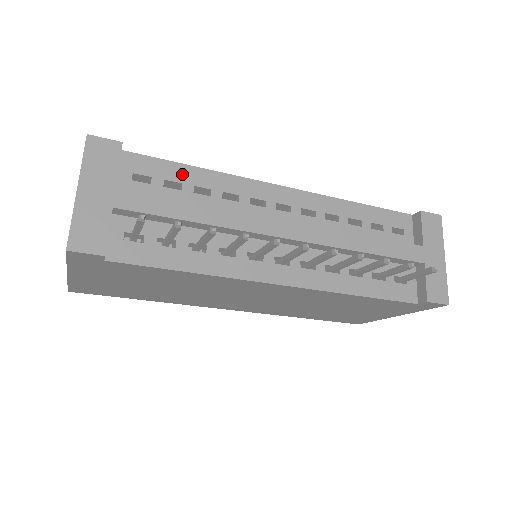
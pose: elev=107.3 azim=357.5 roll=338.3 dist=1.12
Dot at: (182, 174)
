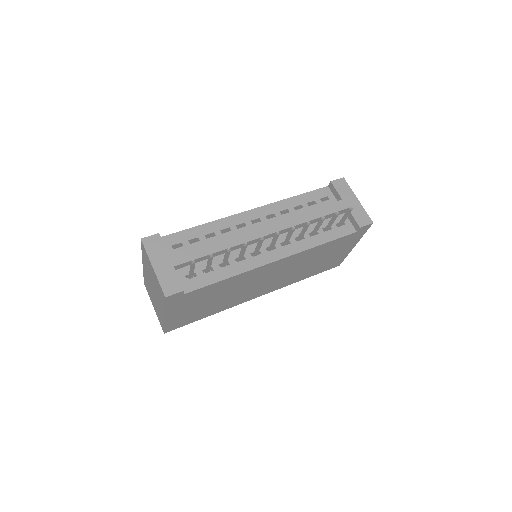
Dot at: (195, 233)
